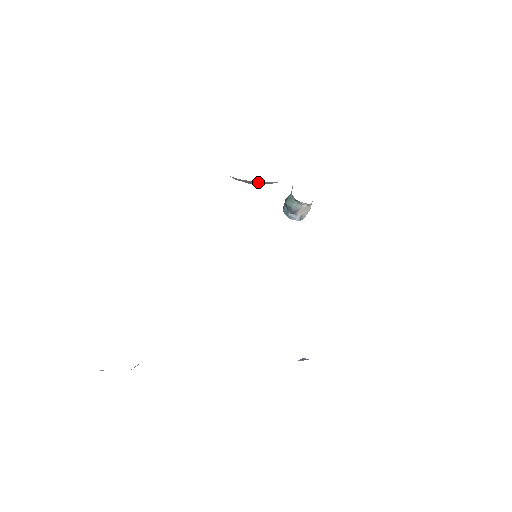
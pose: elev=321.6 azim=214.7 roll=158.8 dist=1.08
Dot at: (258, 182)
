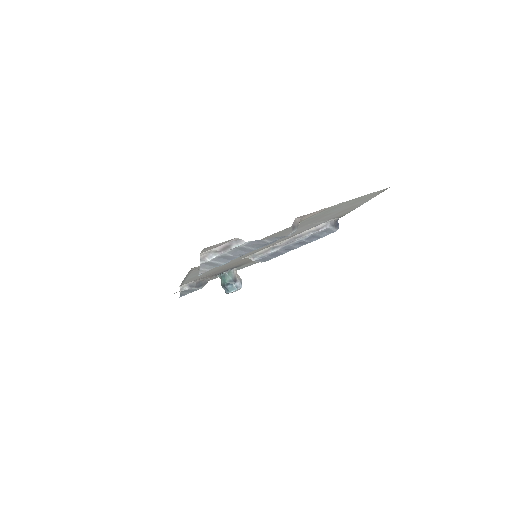
Dot at: (201, 284)
